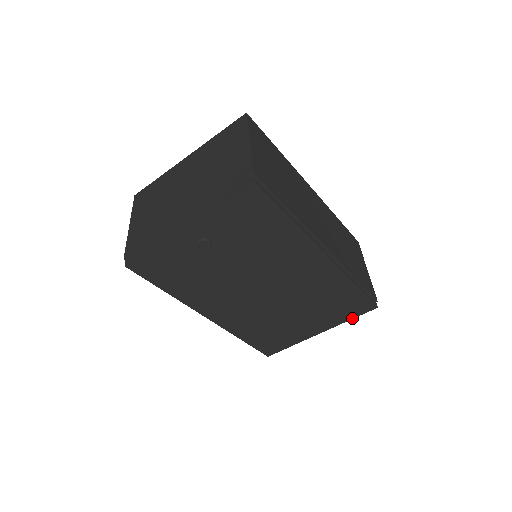
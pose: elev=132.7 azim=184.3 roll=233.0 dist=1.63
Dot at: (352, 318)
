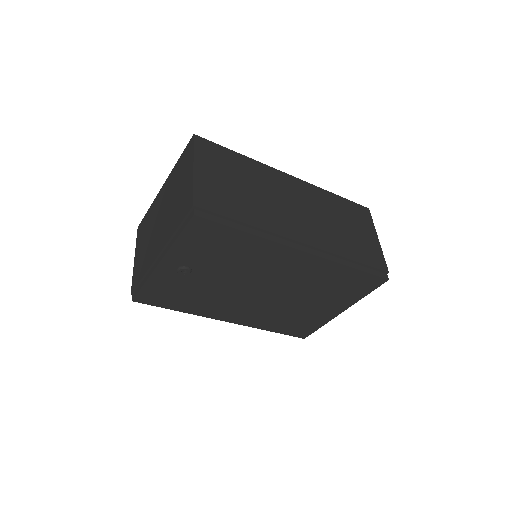
Dot at: (367, 294)
